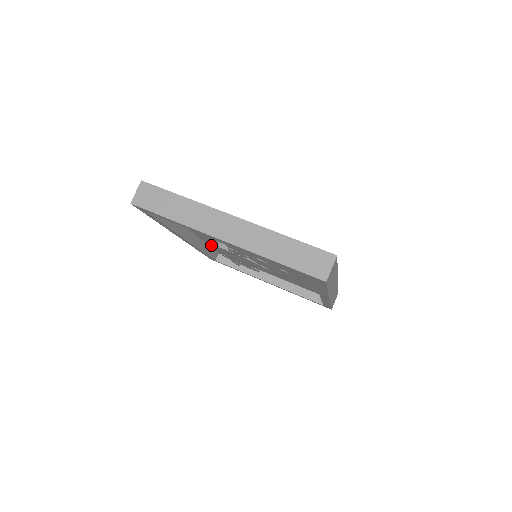
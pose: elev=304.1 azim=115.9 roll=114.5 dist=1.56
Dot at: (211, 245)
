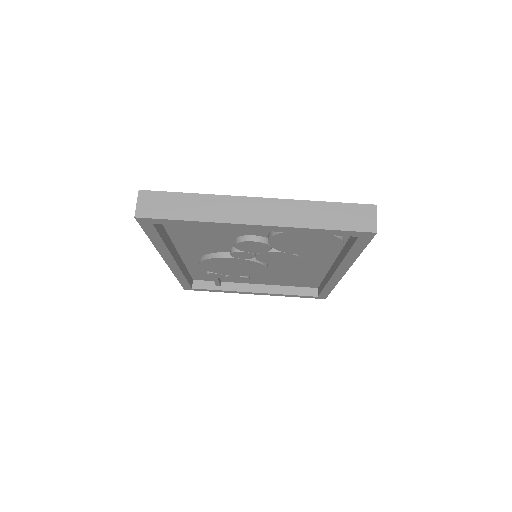
Dot at: (204, 260)
